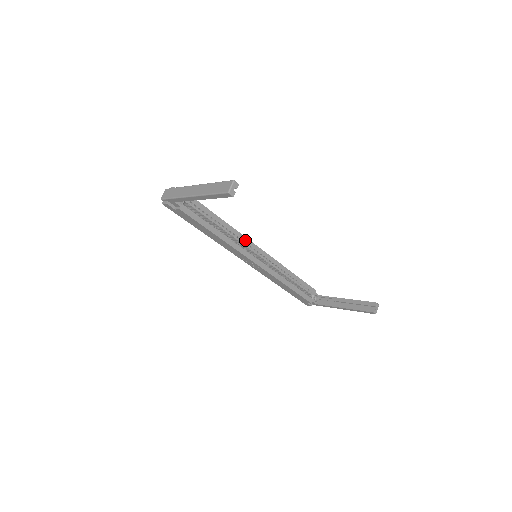
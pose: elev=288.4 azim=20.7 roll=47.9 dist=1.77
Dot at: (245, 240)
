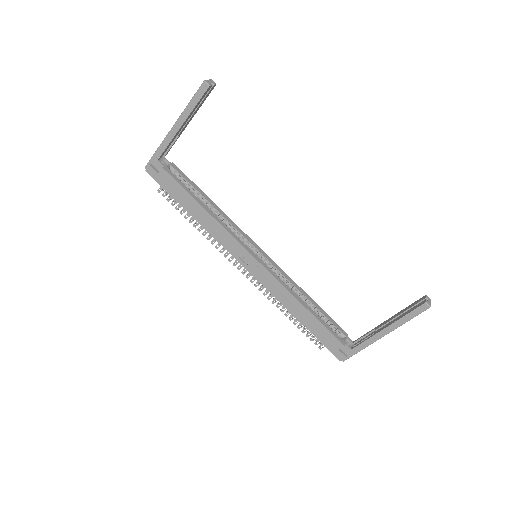
Dot at: (240, 231)
